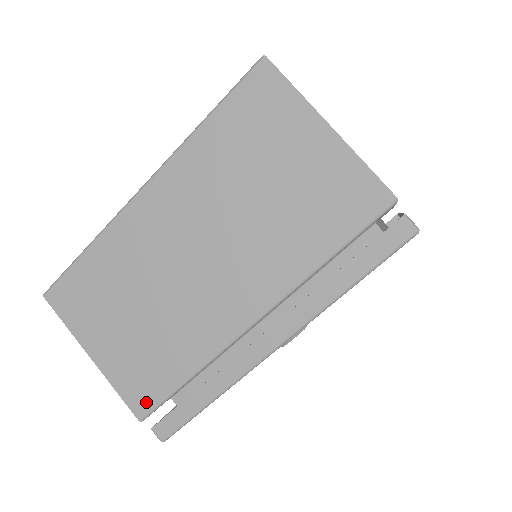
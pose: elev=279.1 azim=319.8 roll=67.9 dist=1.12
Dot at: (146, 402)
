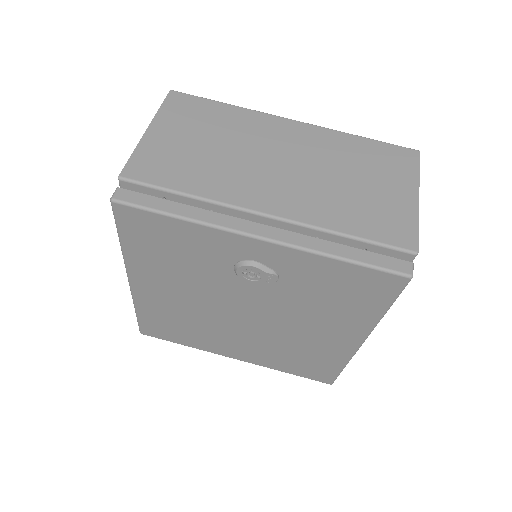
Dot at: (141, 175)
